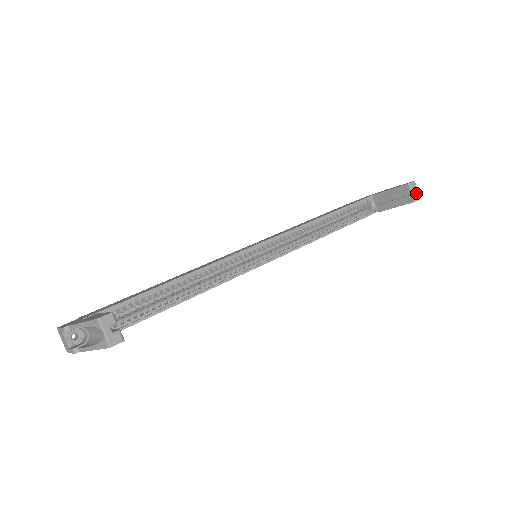
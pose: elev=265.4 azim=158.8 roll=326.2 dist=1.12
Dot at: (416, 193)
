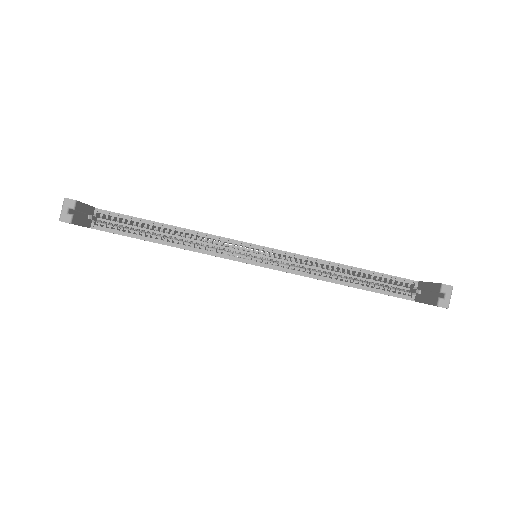
Dot at: (445, 299)
